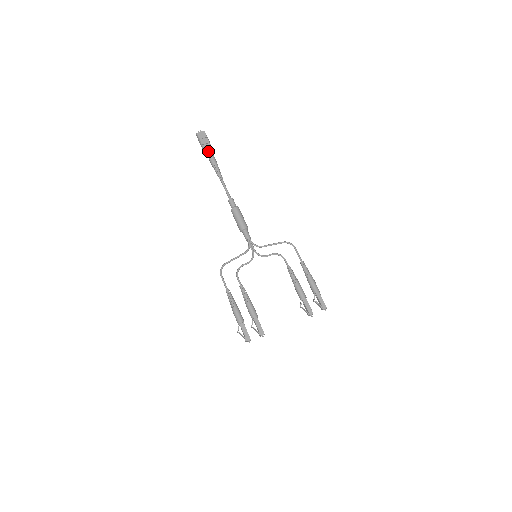
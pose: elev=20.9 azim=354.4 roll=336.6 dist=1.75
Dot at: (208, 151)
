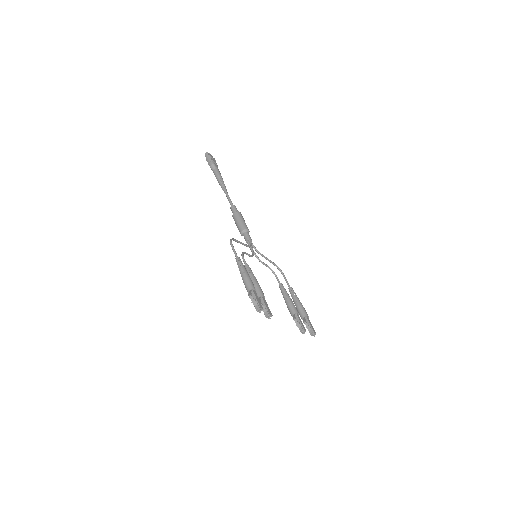
Dot at: (217, 167)
